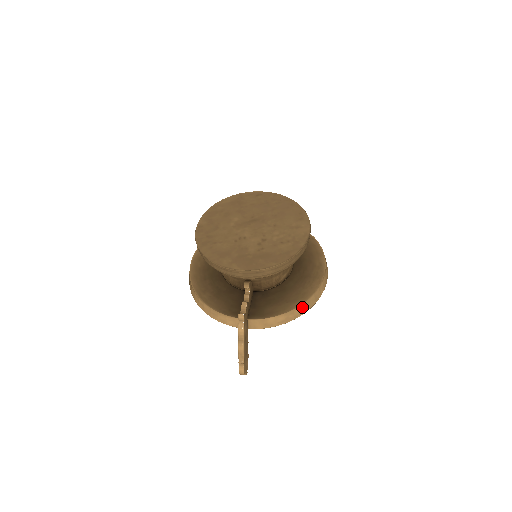
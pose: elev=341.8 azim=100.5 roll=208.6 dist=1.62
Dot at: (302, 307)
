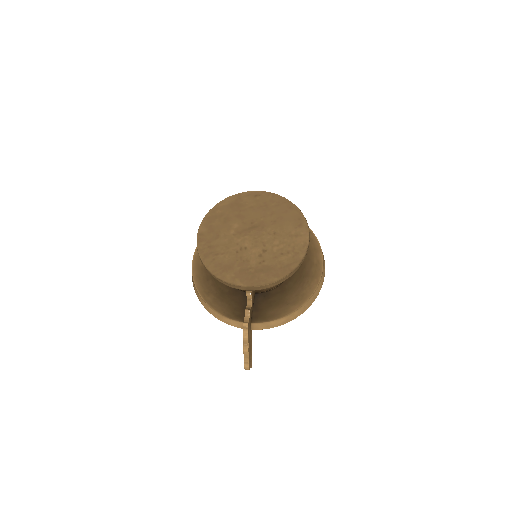
Dot at: (301, 308)
